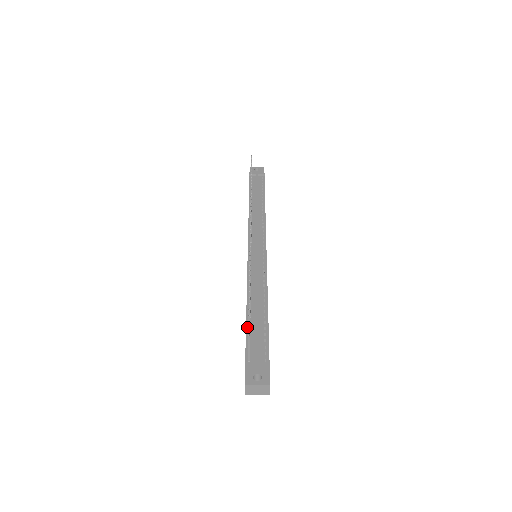
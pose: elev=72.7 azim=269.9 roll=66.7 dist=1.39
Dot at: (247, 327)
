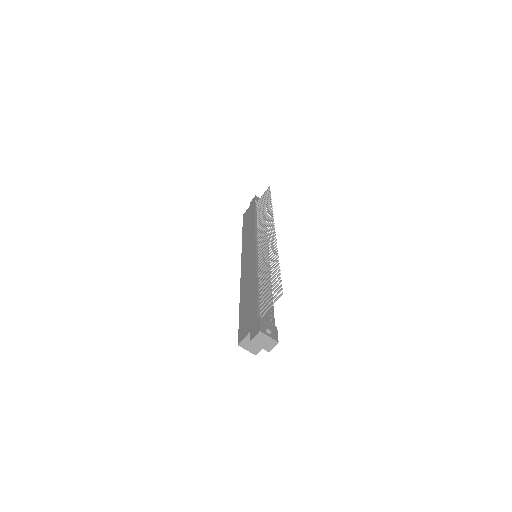
Dot at: (258, 295)
